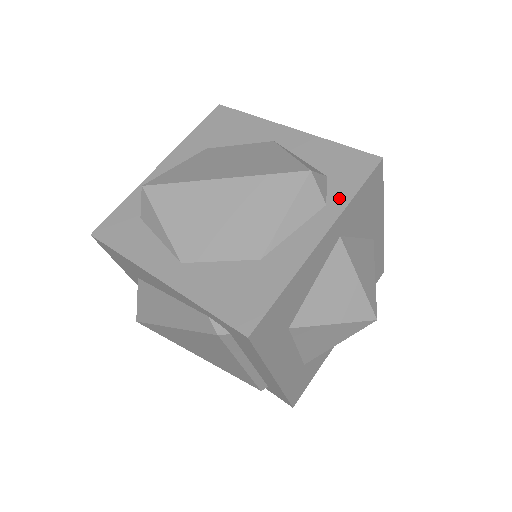
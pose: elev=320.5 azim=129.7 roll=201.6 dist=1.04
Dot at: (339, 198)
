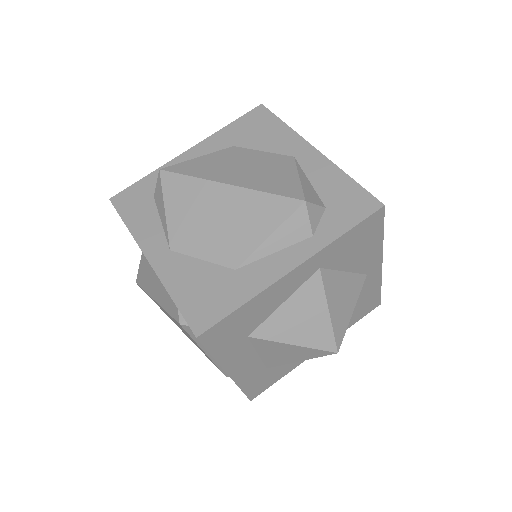
Dot at: (327, 233)
